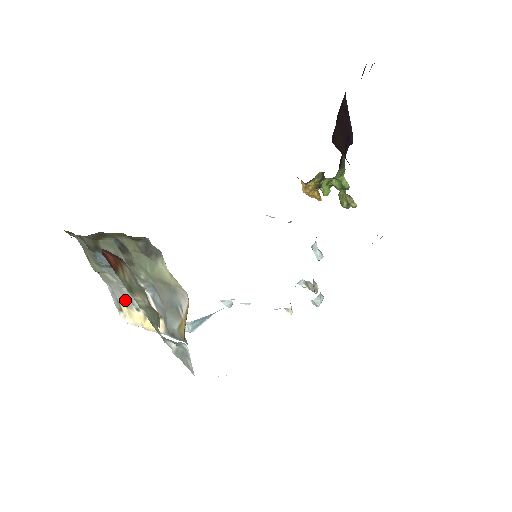
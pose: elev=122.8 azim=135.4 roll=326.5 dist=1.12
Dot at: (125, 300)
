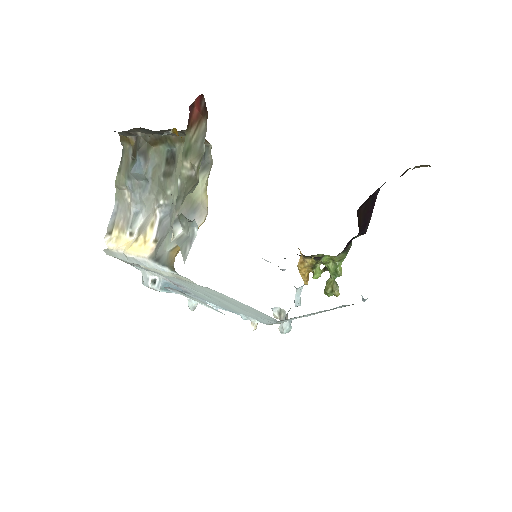
Dot at: (123, 223)
